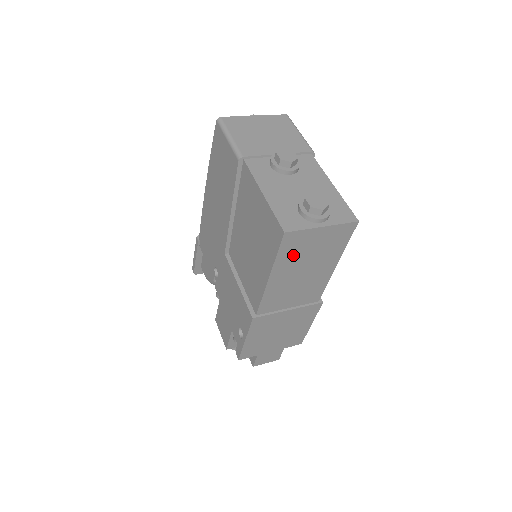
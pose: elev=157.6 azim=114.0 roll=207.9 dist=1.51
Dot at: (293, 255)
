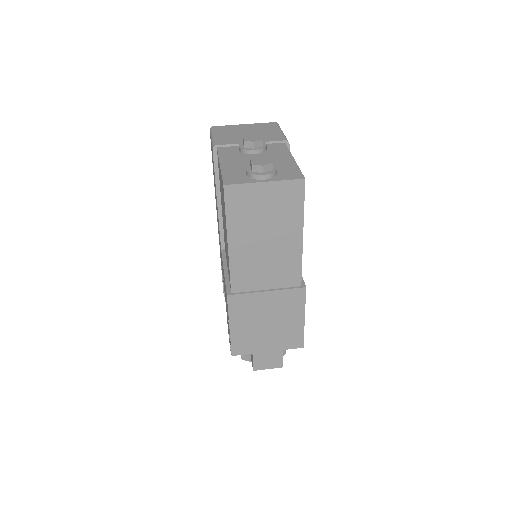
Dot at: (244, 216)
